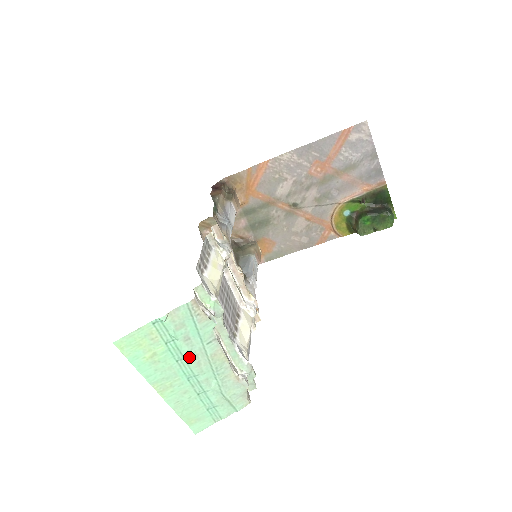
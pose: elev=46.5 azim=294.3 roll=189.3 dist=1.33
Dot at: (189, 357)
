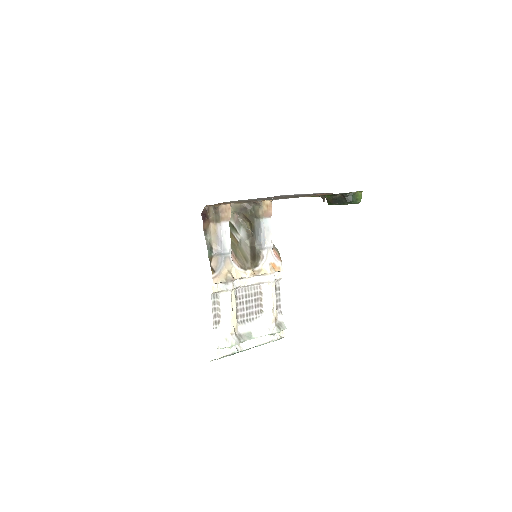
Dot at: occluded
